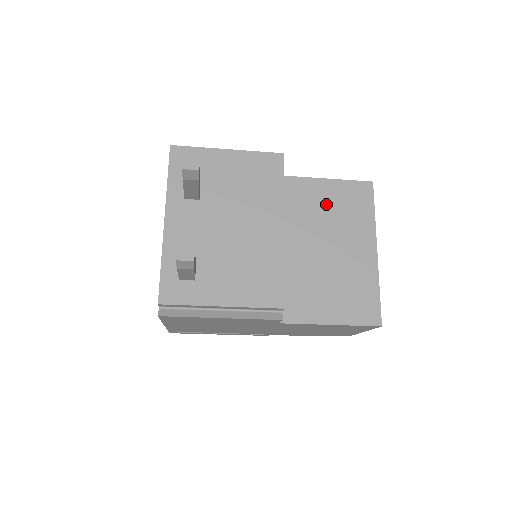
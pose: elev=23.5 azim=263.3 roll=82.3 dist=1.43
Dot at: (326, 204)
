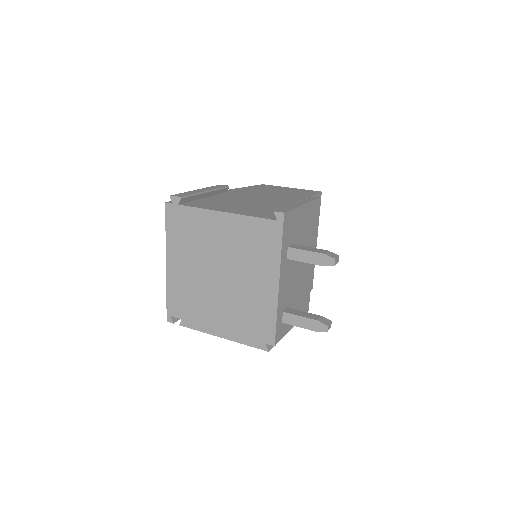
Dot at: occluded
